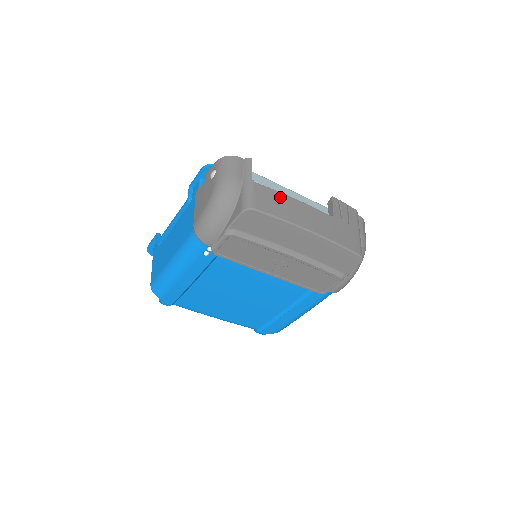
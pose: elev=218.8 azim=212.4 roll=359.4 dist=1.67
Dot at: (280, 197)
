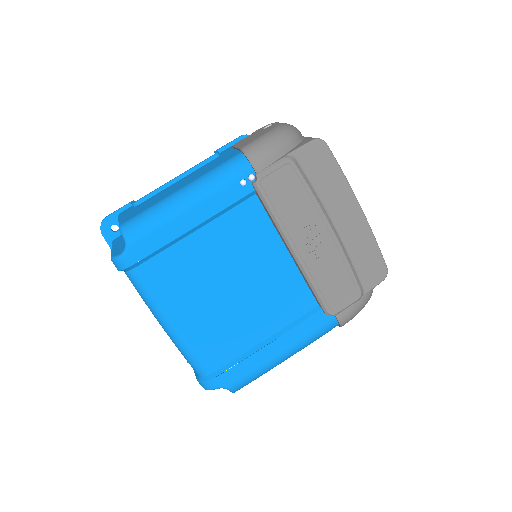
Dot at: occluded
